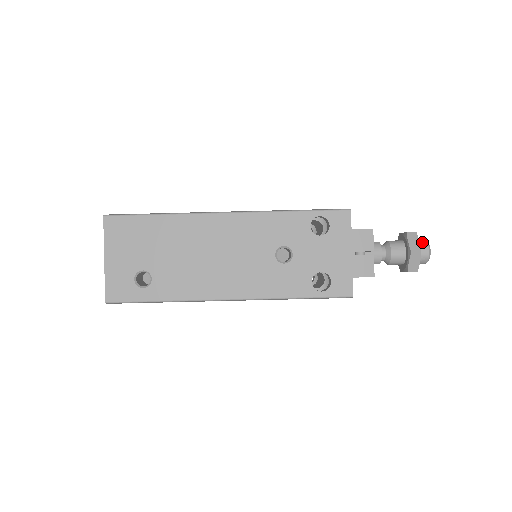
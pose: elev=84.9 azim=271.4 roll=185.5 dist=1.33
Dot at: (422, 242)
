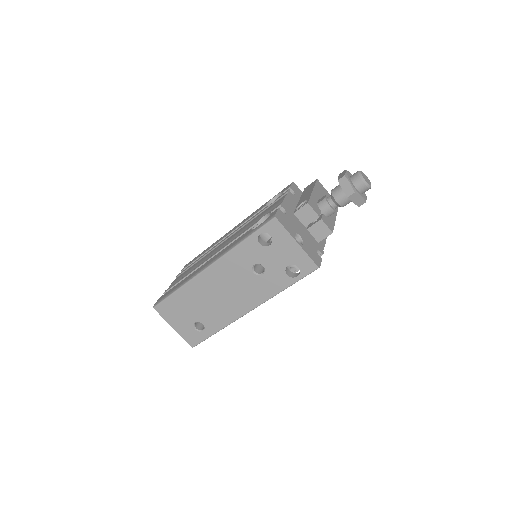
Dot at: (355, 178)
